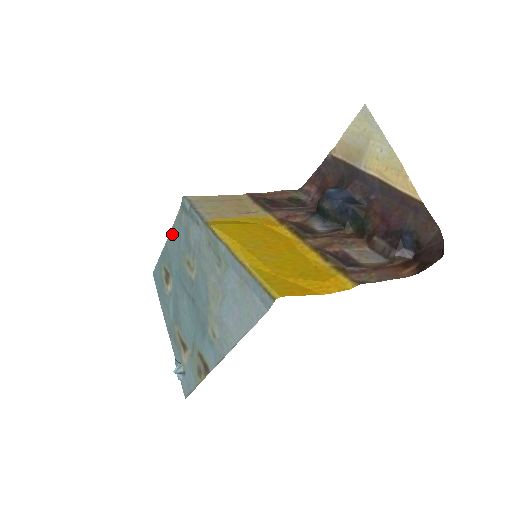
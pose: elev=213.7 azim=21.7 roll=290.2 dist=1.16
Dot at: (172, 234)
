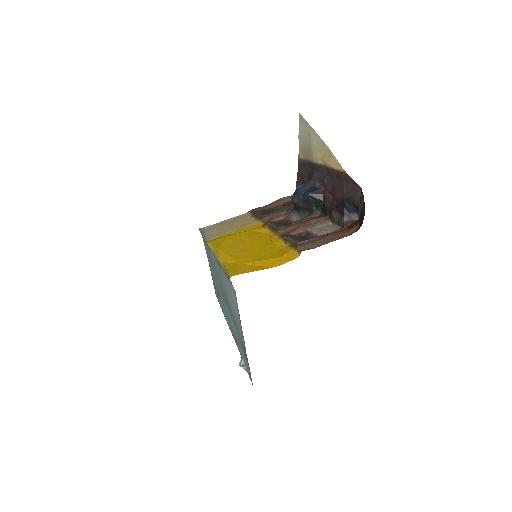
Dot at: (208, 259)
